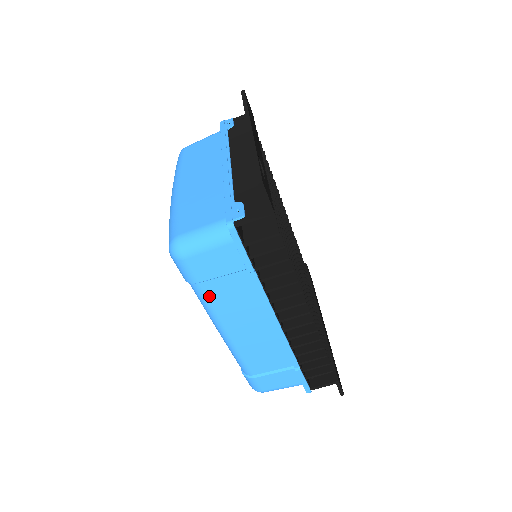
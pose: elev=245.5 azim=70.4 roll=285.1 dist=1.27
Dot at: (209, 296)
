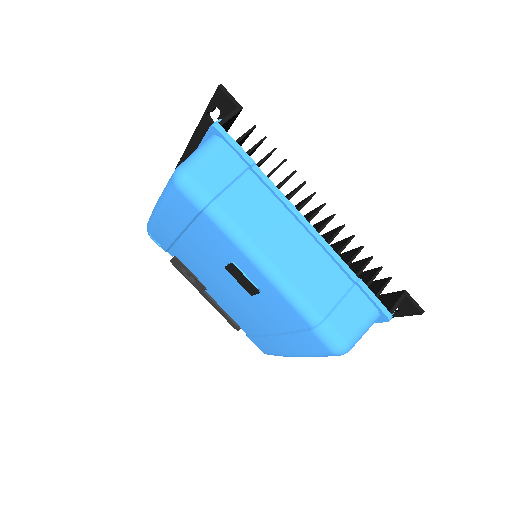
Dot at: (230, 213)
